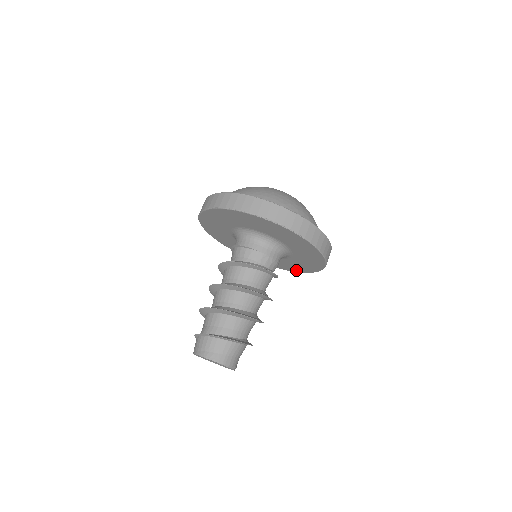
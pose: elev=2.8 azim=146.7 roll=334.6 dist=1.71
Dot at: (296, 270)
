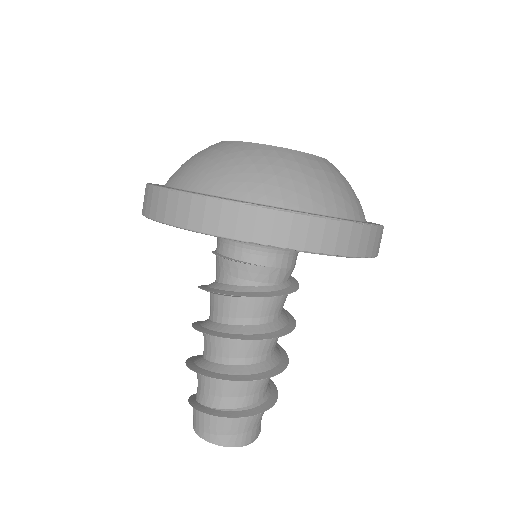
Dot at: occluded
